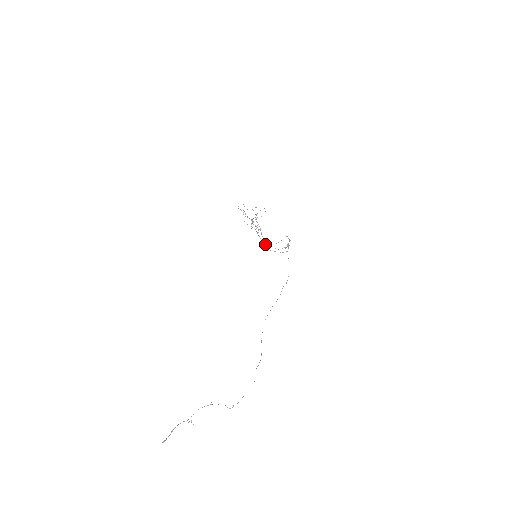
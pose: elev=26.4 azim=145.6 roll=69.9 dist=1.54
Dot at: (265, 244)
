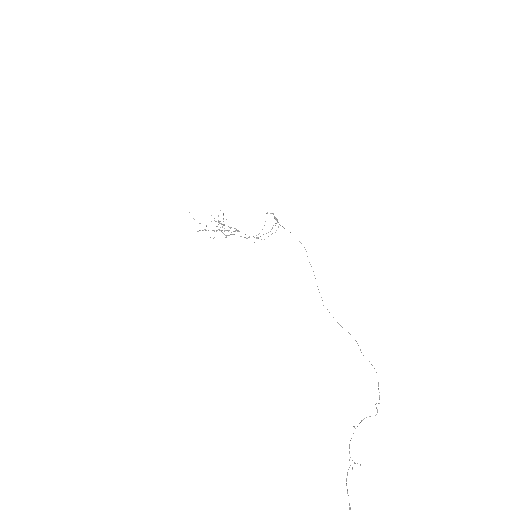
Dot at: occluded
